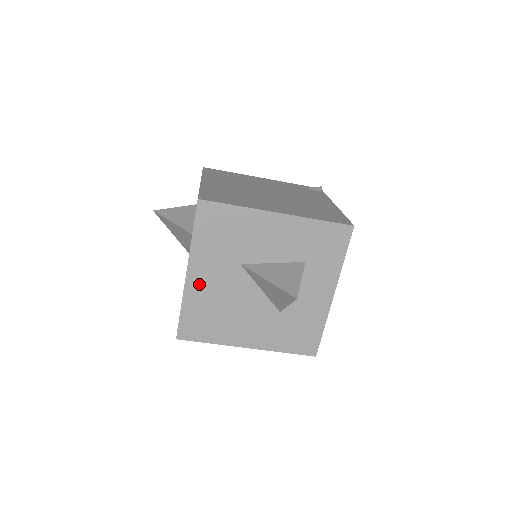
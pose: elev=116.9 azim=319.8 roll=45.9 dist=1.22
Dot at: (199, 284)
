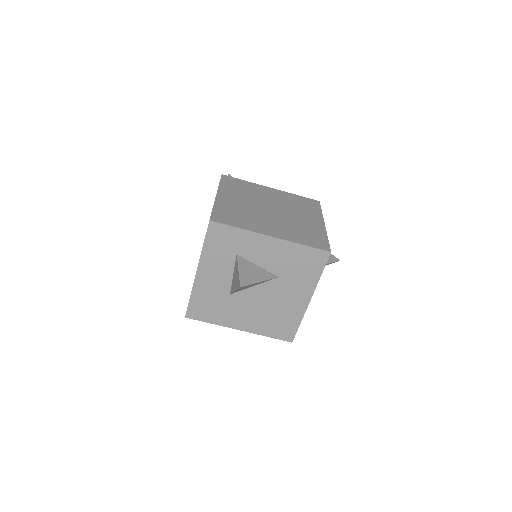
Dot at: occluded
